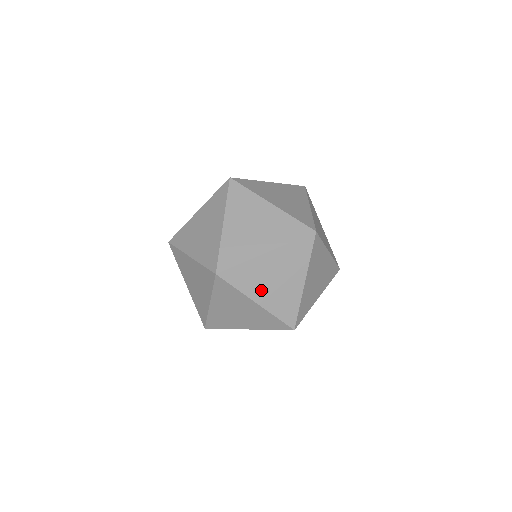
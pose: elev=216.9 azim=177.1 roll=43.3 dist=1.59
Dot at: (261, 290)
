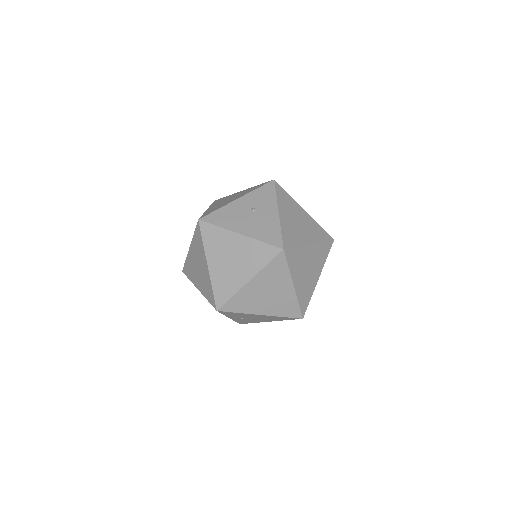
Dot at: (238, 317)
